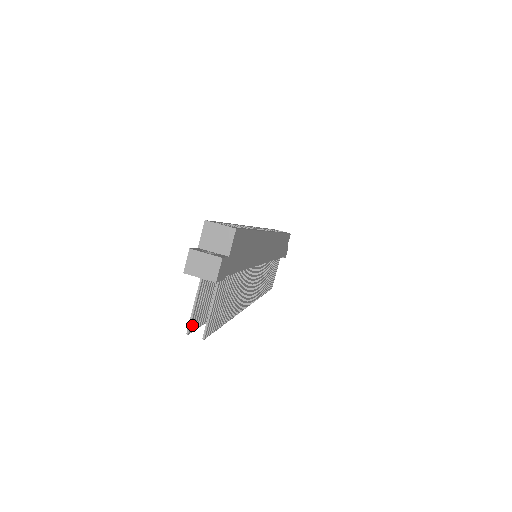
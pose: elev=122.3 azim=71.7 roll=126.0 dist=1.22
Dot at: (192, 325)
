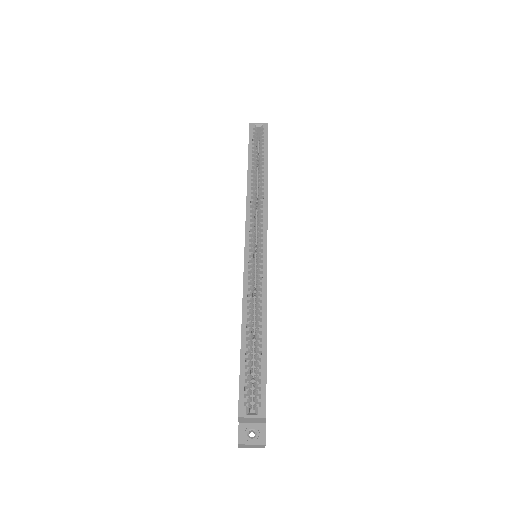
Dot at: occluded
